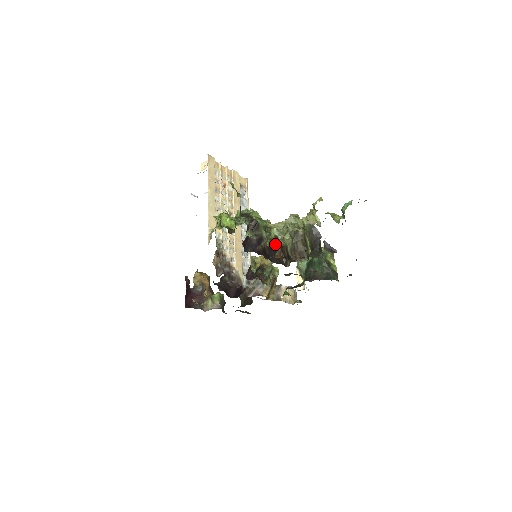
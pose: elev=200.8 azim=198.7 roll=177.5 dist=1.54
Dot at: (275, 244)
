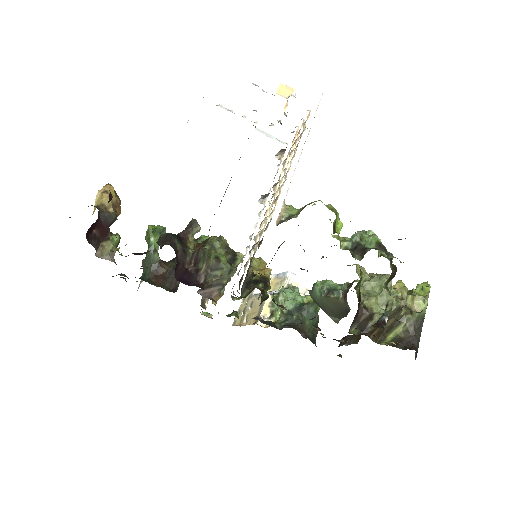
Dot at: (360, 298)
